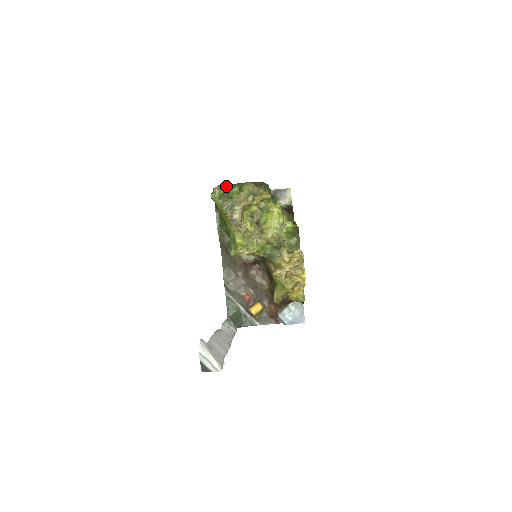
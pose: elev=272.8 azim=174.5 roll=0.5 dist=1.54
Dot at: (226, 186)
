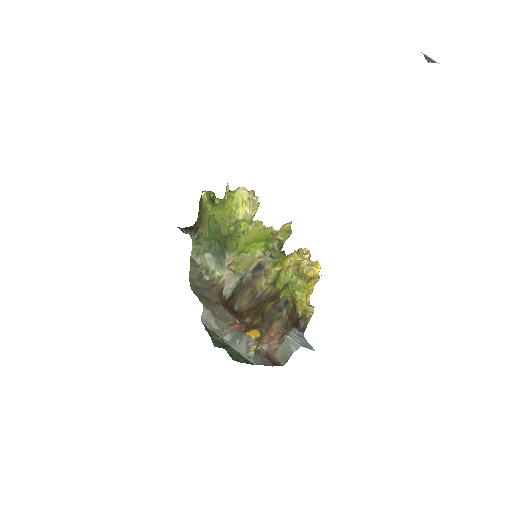
Dot at: (214, 194)
